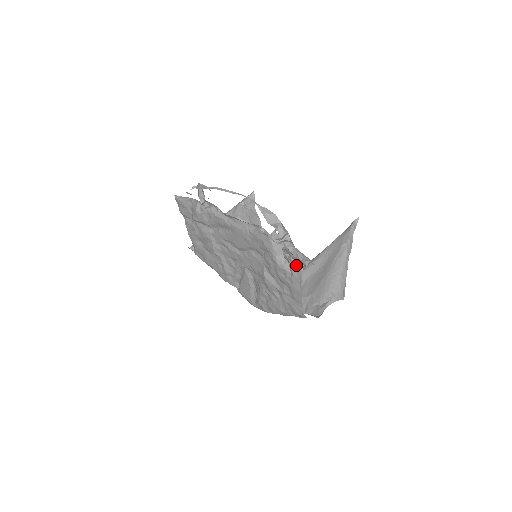
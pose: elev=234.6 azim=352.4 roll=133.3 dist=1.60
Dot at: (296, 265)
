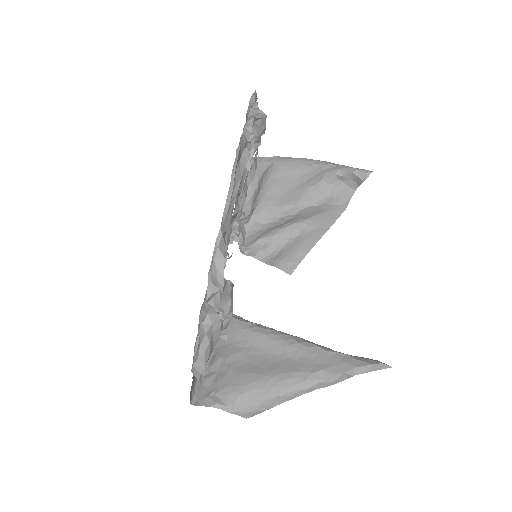
Dot at: (195, 351)
